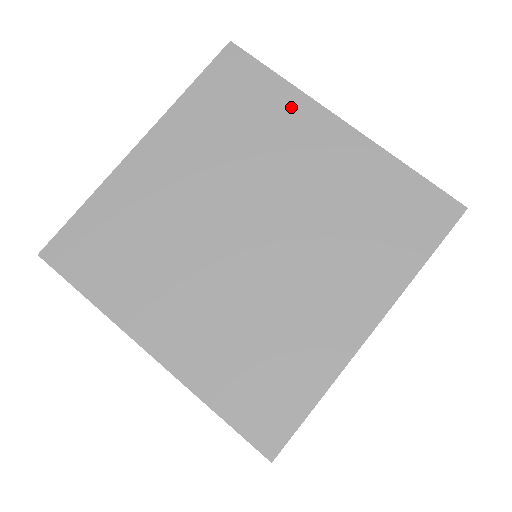
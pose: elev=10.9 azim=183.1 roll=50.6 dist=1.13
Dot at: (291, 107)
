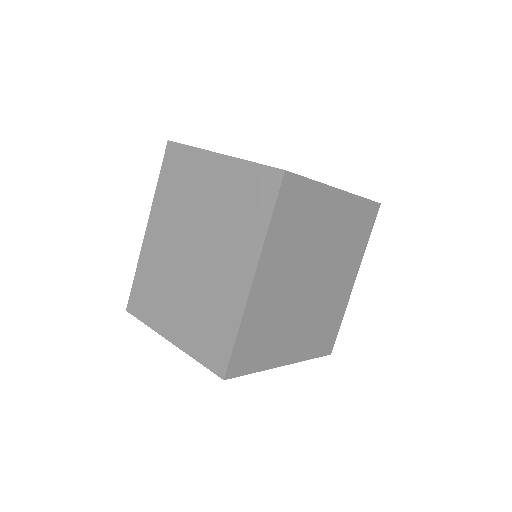
Dot at: (320, 198)
